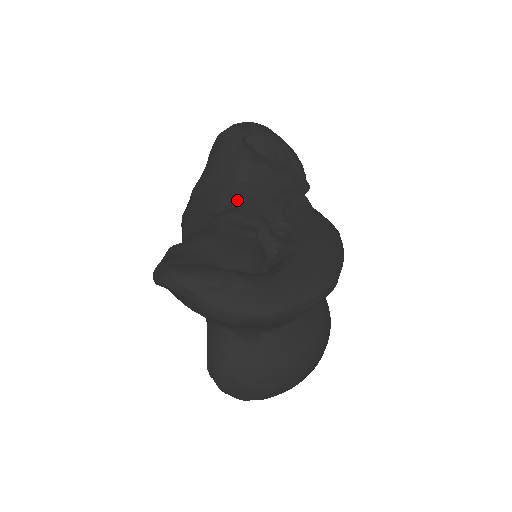
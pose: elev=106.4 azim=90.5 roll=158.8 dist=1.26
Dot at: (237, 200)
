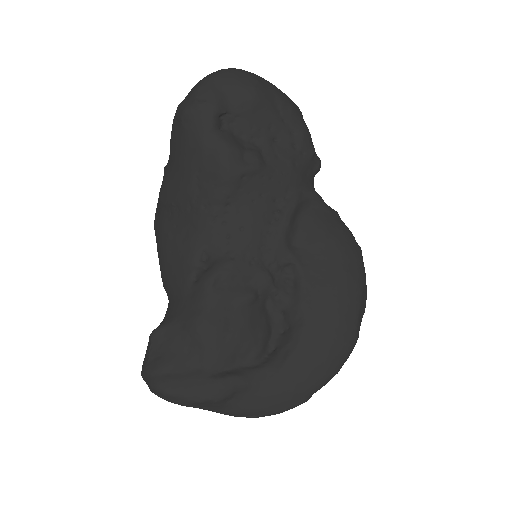
Dot at: (223, 239)
